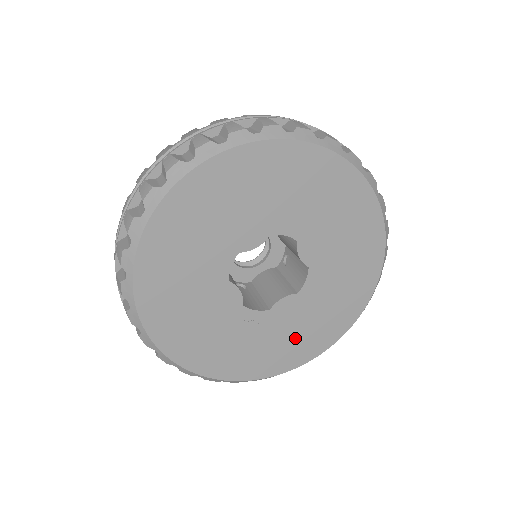
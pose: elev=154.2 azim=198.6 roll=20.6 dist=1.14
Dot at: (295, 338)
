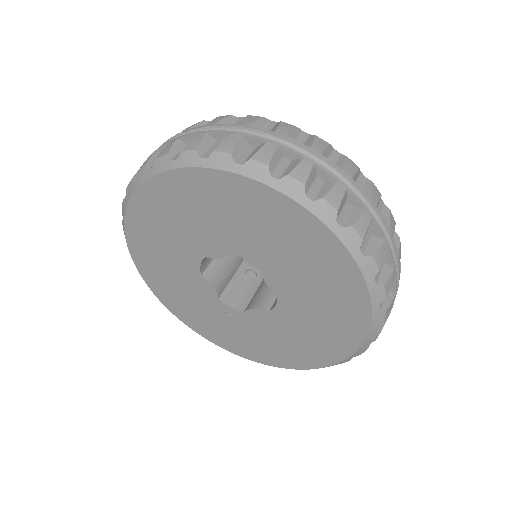
Dot at: (274, 345)
